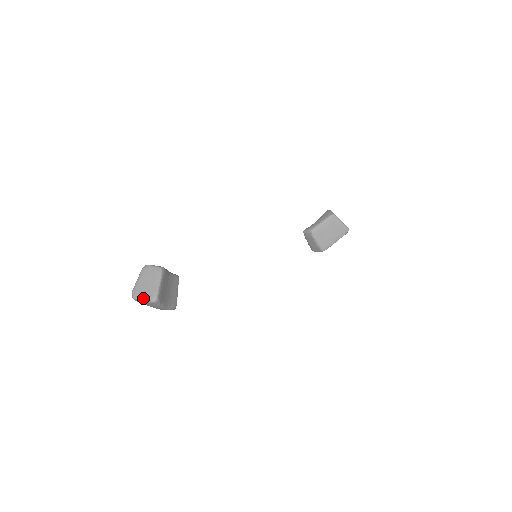
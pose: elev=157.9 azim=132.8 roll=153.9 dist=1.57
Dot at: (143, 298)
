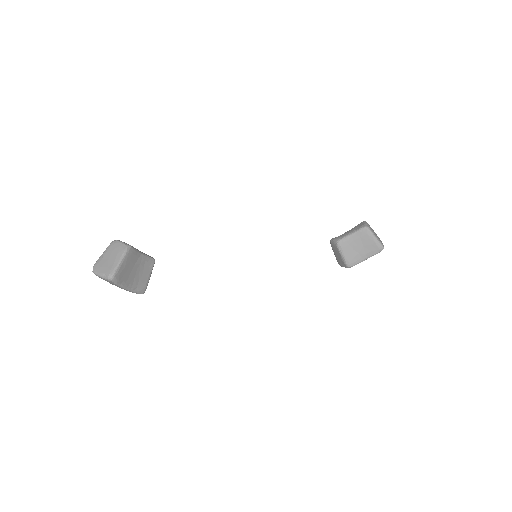
Dot at: (100, 274)
